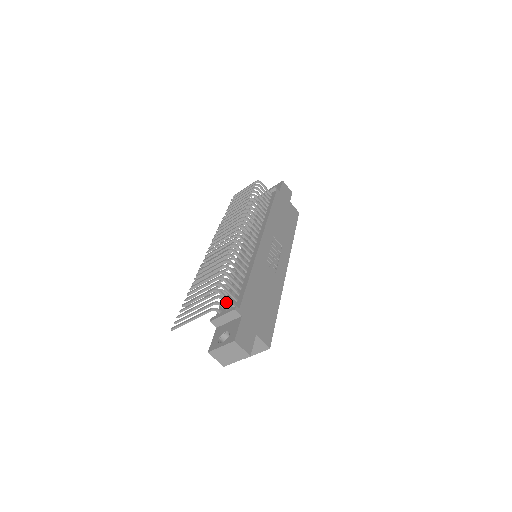
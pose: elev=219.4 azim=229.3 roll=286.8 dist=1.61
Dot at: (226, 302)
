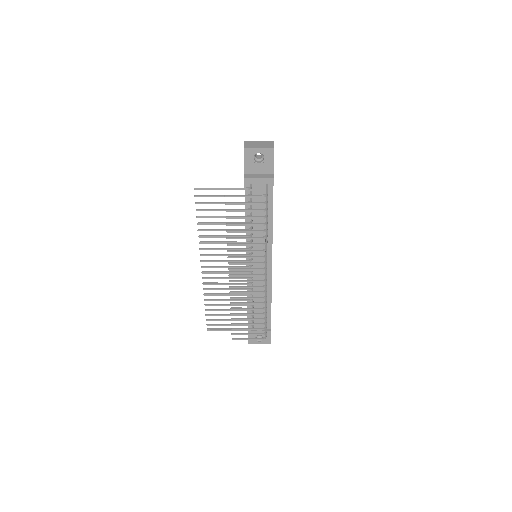
Dot at: occluded
